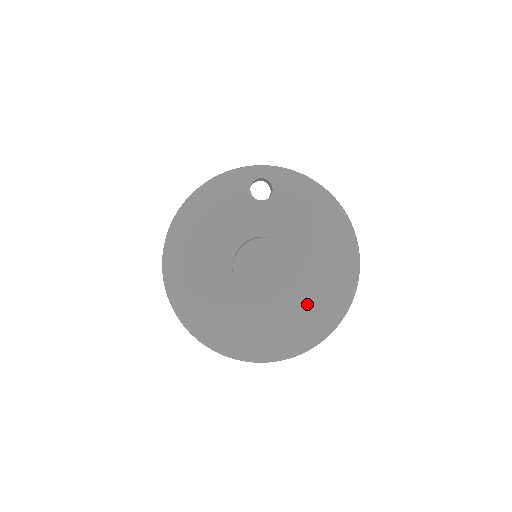
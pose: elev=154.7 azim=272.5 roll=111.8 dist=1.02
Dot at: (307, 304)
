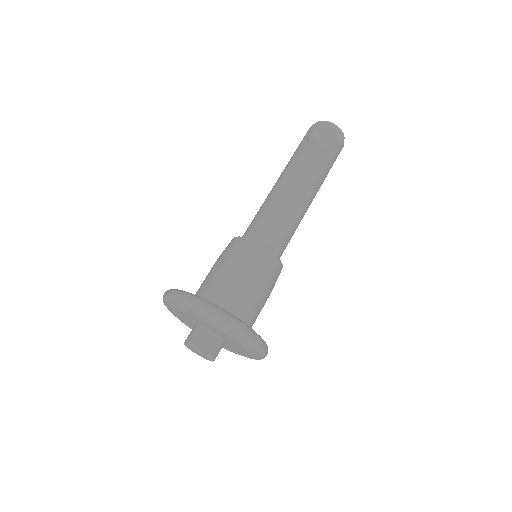
Dot at: (238, 351)
